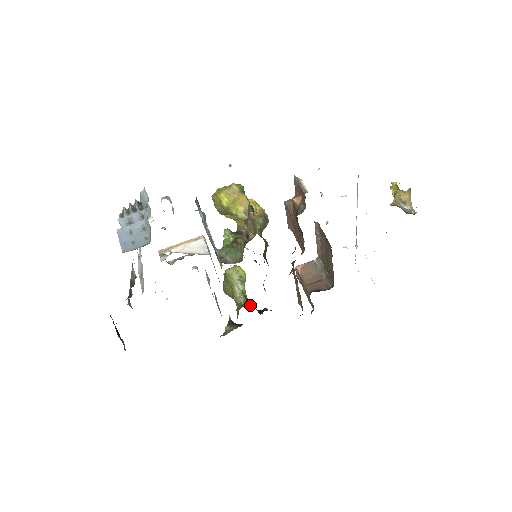
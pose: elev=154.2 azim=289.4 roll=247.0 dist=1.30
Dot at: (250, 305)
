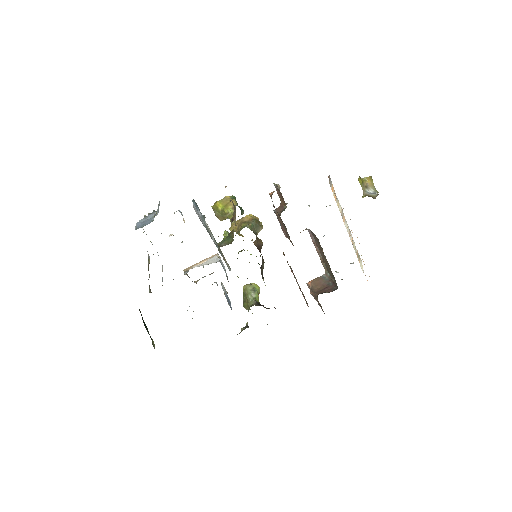
Dot at: (260, 305)
